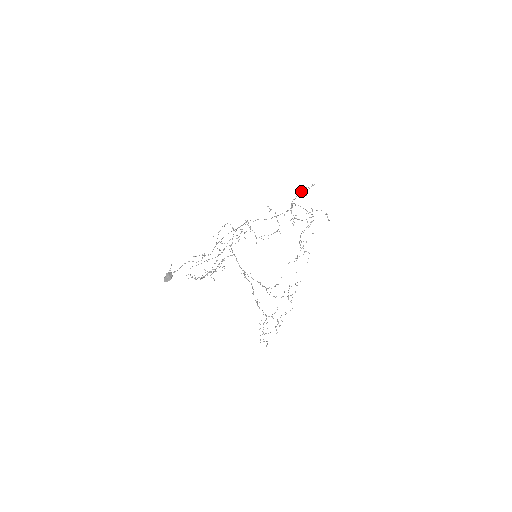
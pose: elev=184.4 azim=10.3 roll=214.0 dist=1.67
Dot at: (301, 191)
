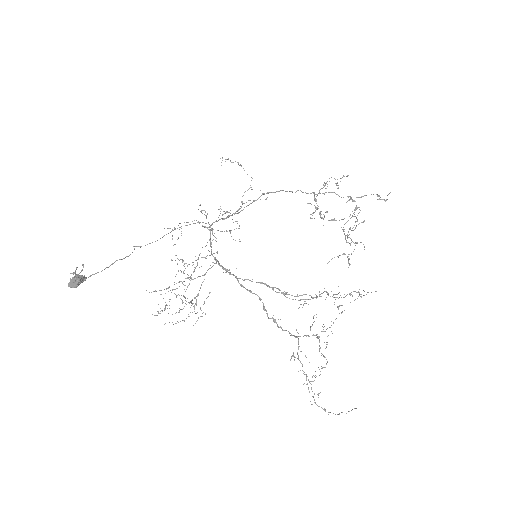
Dot at: (324, 183)
